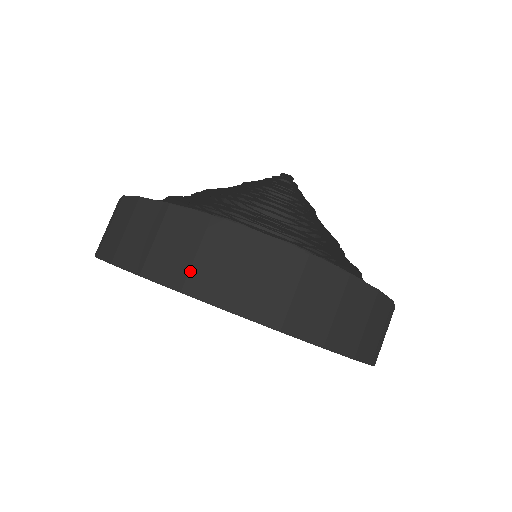
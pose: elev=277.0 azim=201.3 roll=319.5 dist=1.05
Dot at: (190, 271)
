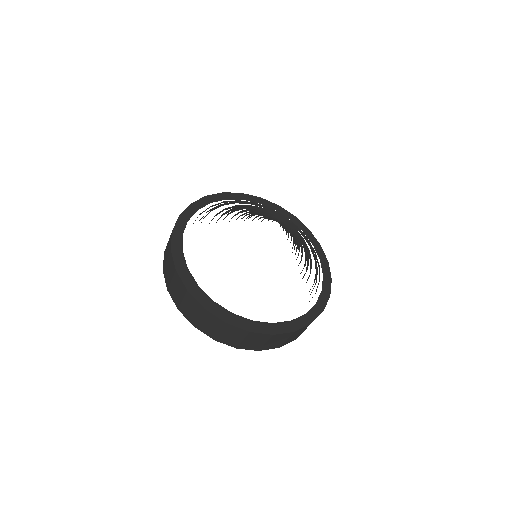
Dot at: (263, 347)
